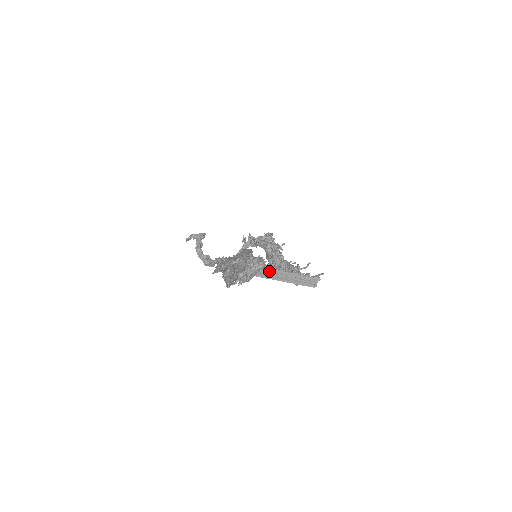
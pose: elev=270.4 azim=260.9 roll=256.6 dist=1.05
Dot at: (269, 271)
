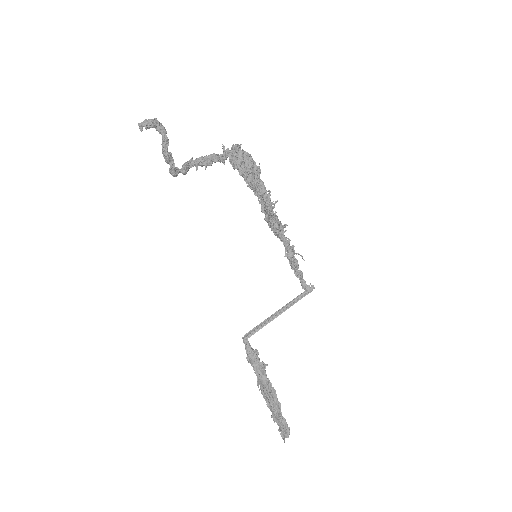
Dot at: (276, 316)
